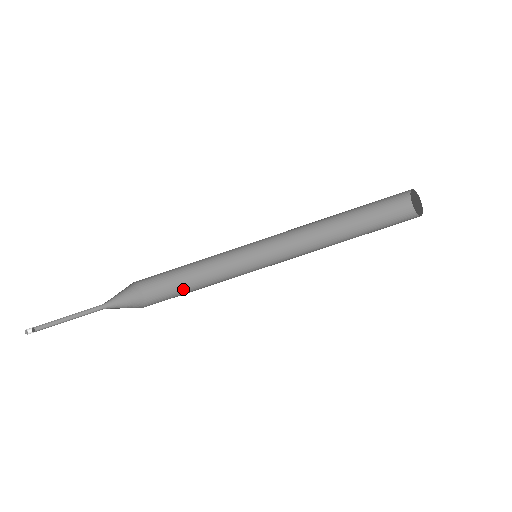
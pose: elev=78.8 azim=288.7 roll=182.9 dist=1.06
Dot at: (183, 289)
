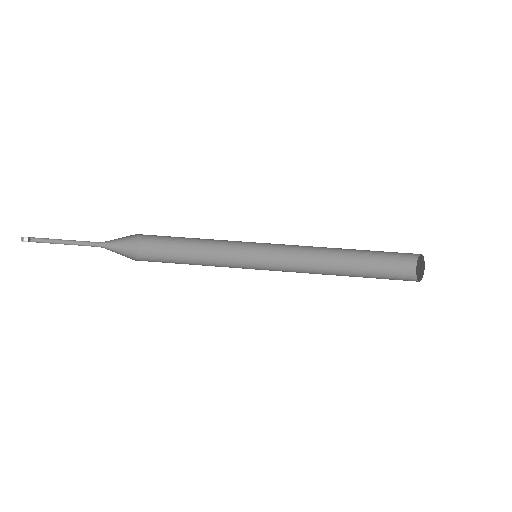
Dot at: occluded
